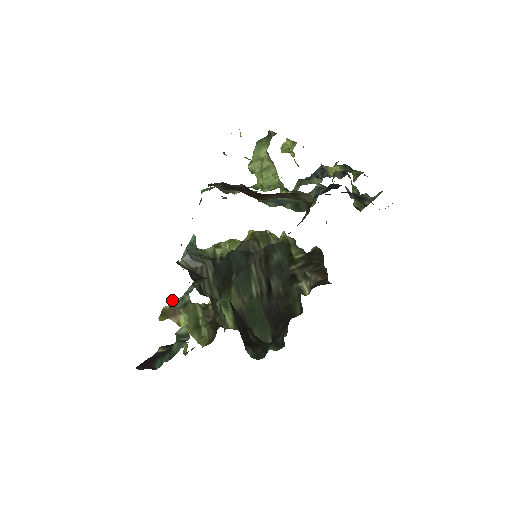
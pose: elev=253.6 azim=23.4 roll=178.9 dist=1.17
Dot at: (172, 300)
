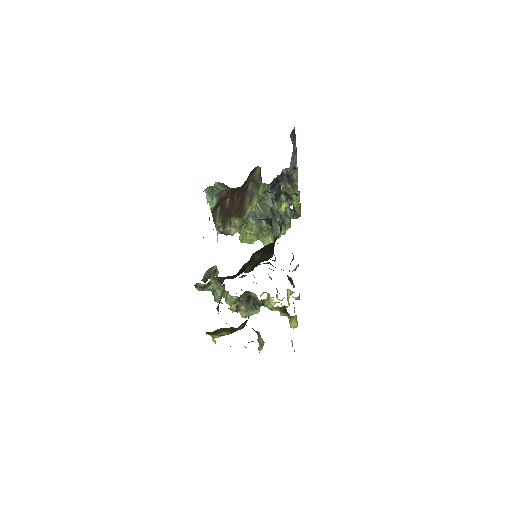
Dot at: occluded
